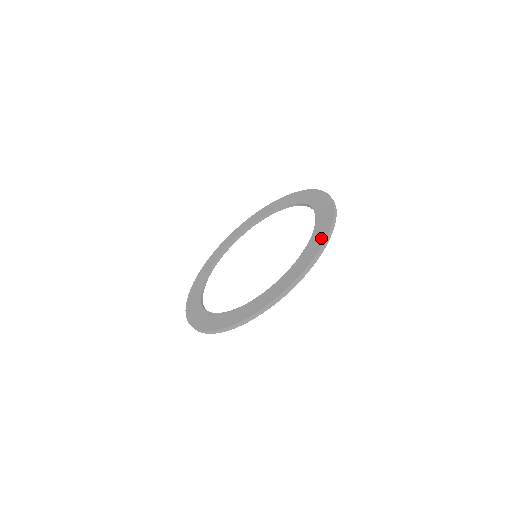
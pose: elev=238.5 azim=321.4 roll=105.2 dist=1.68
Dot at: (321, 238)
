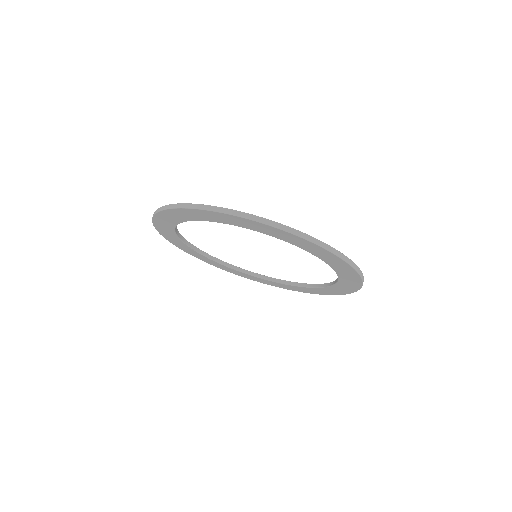
Dot at: occluded
